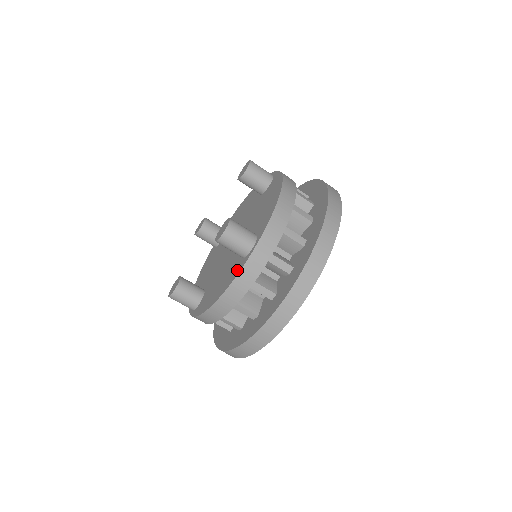
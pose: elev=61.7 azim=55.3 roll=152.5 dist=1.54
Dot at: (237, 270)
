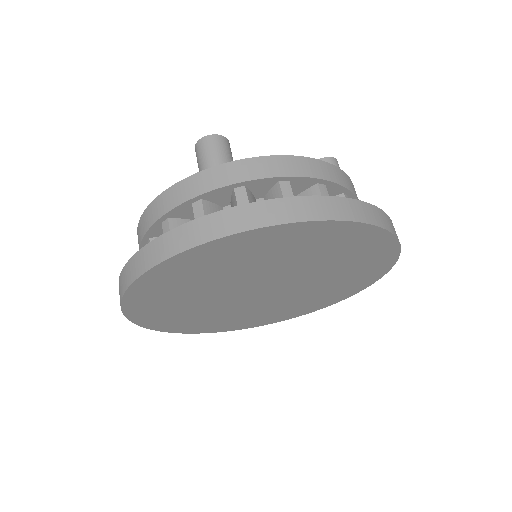
Dot at: occluded
